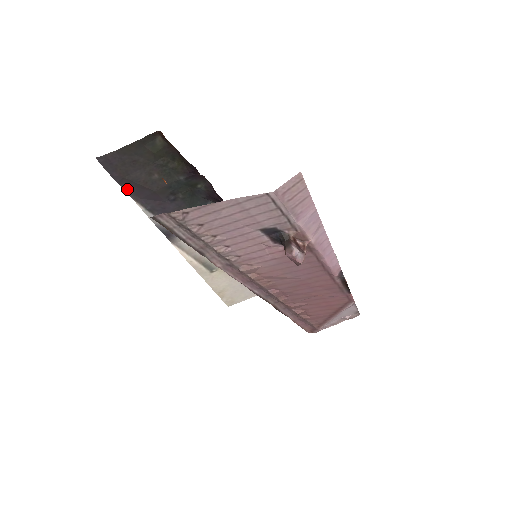
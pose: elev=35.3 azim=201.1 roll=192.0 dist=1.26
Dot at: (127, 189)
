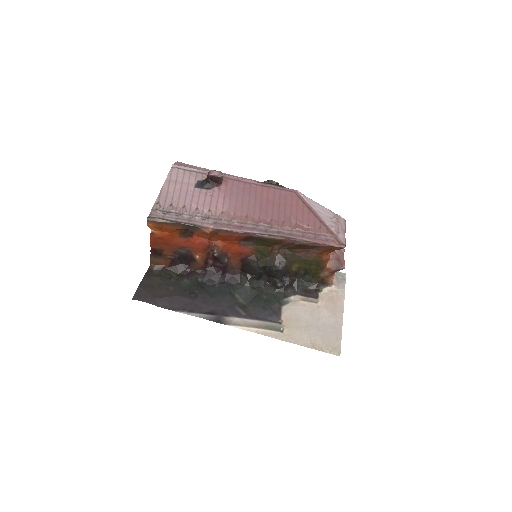
Dot at: (164, 307)
